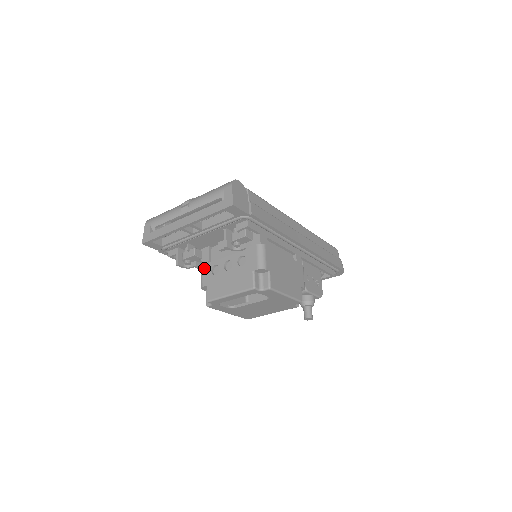
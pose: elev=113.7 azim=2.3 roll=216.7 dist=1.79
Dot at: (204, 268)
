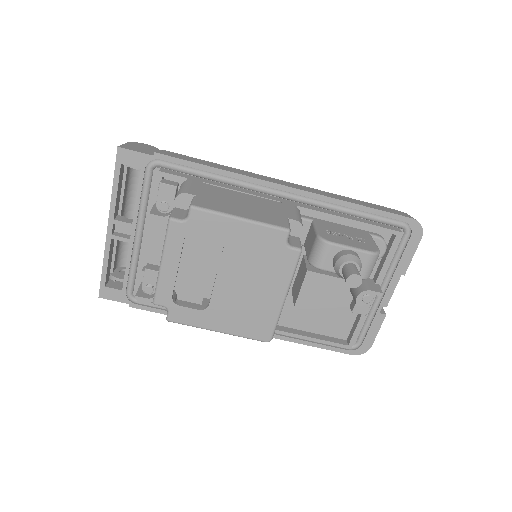
Dot at: occluded
